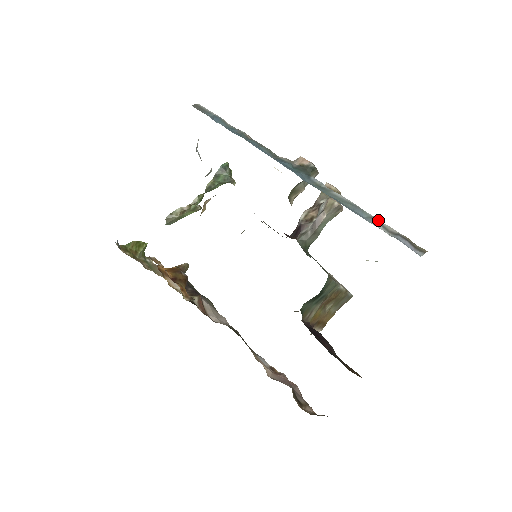
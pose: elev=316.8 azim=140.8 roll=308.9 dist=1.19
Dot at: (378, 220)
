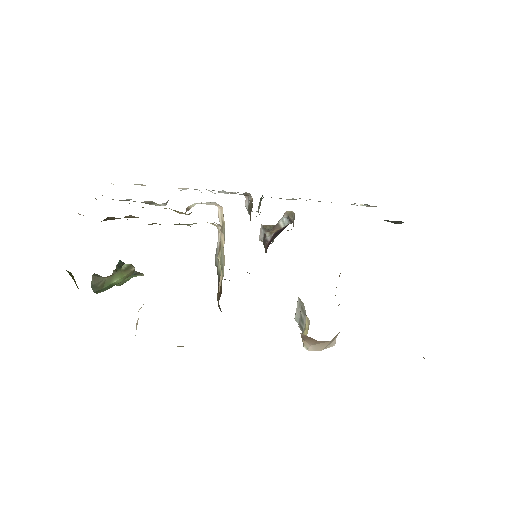
Dot at: occluded
